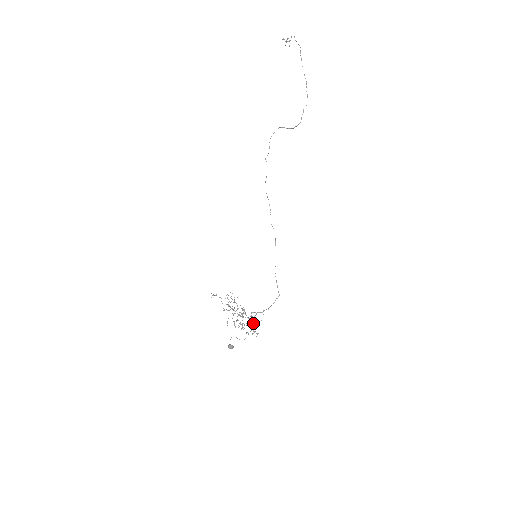
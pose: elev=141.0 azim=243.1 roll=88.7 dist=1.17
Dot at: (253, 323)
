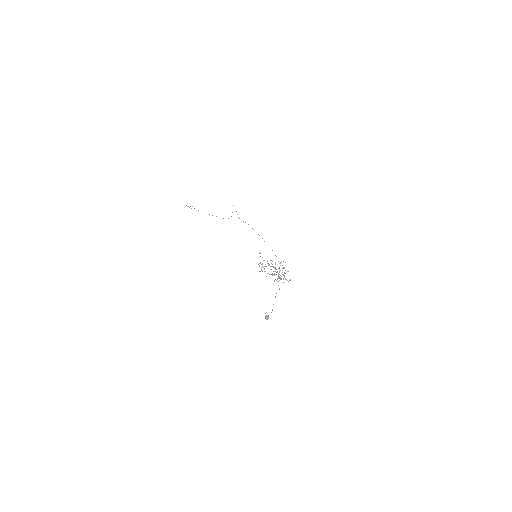
Dot at: occluded
